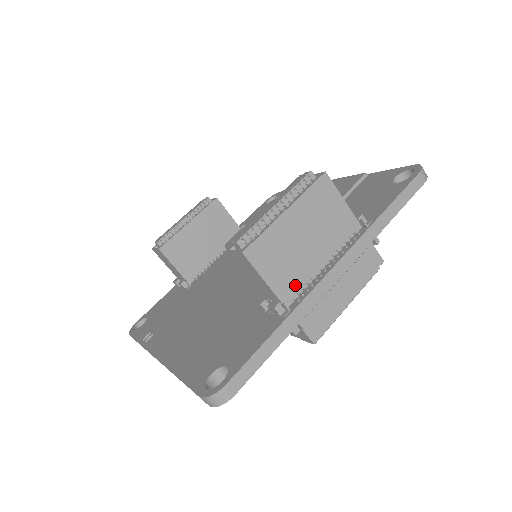
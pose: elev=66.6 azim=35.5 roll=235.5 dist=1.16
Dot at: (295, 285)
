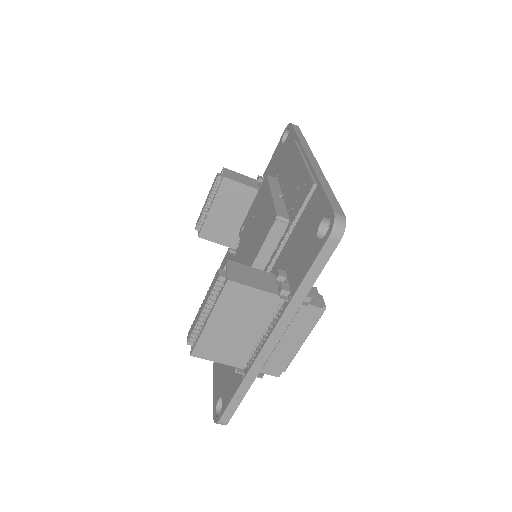
Dot at: (244, 355)
